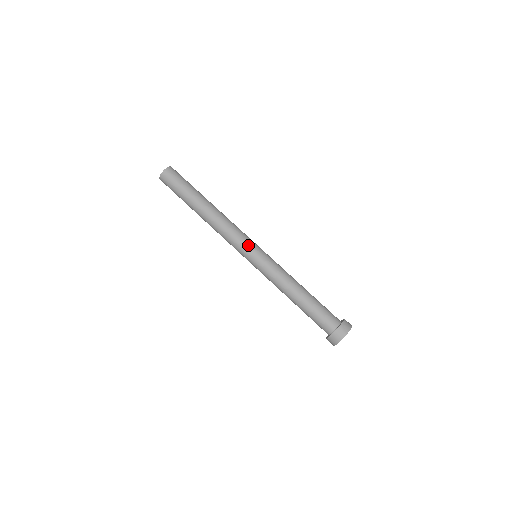
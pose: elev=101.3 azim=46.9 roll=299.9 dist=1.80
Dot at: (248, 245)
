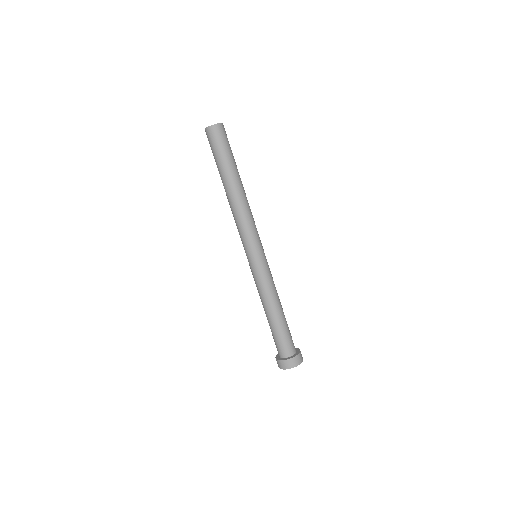
Dot at: (246, 247)
